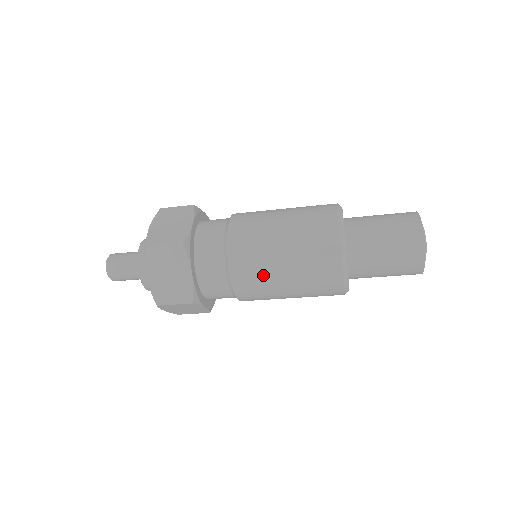
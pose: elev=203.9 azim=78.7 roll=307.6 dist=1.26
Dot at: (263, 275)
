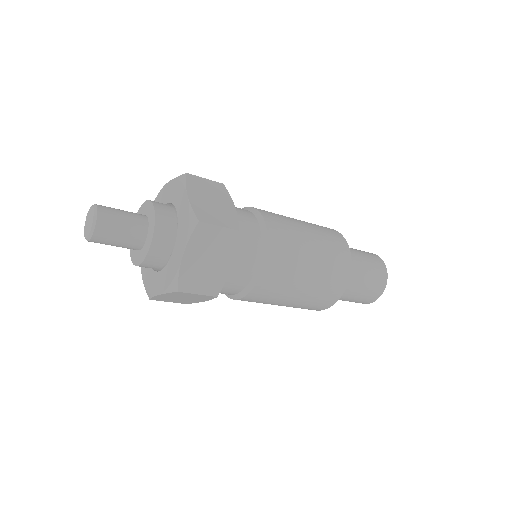
Dot at: occluded
